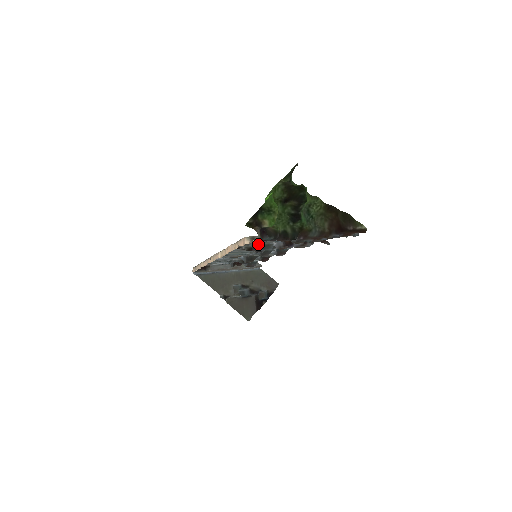
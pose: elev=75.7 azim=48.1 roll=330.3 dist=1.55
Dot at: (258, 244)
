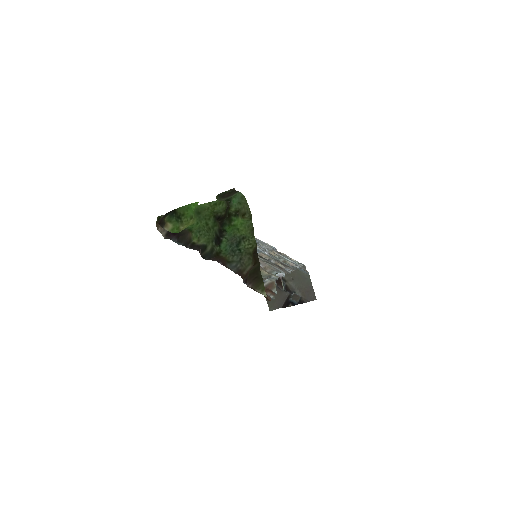
Dot at: occluded
